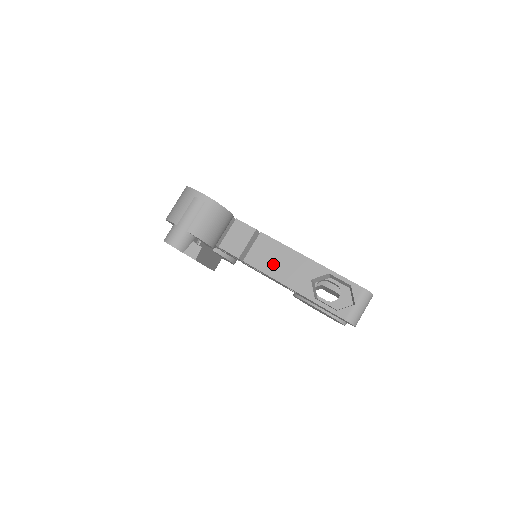
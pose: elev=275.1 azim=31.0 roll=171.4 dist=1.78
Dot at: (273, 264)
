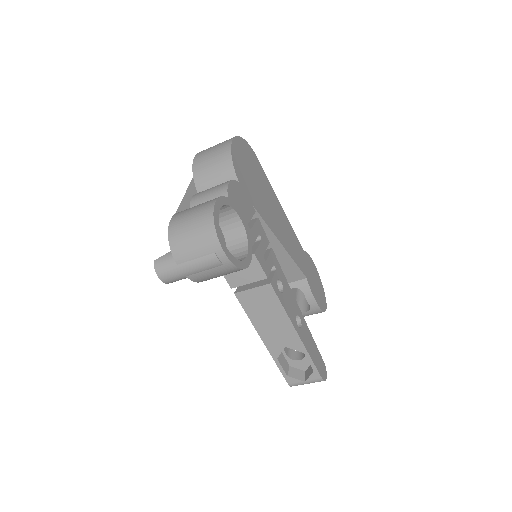
Dot at: (261, 315)
